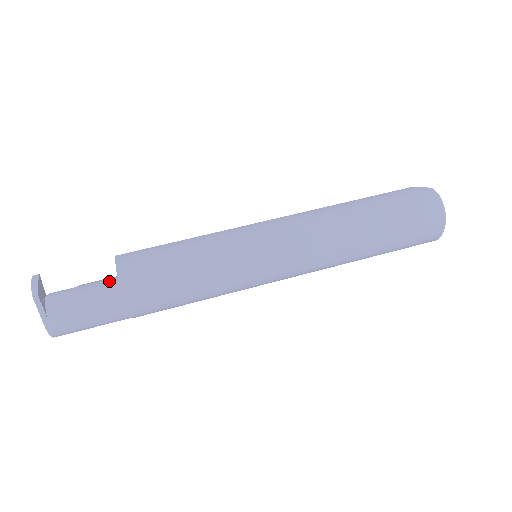
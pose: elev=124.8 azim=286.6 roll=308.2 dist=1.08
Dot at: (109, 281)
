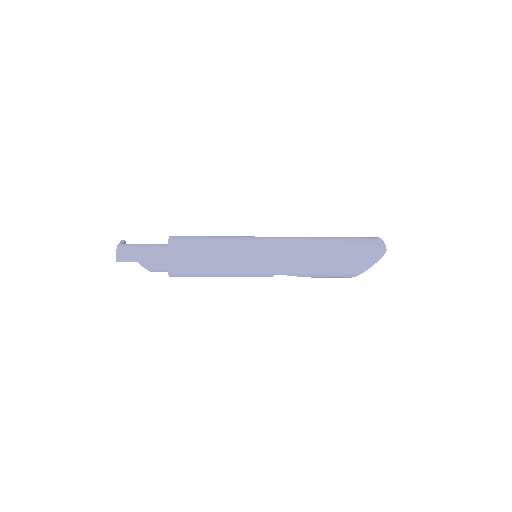
Dot at: occluded
